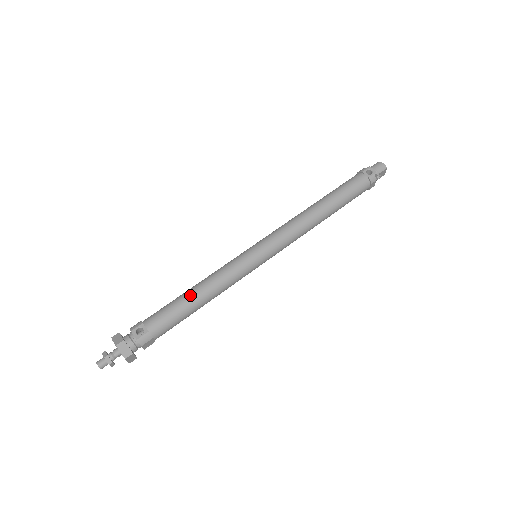
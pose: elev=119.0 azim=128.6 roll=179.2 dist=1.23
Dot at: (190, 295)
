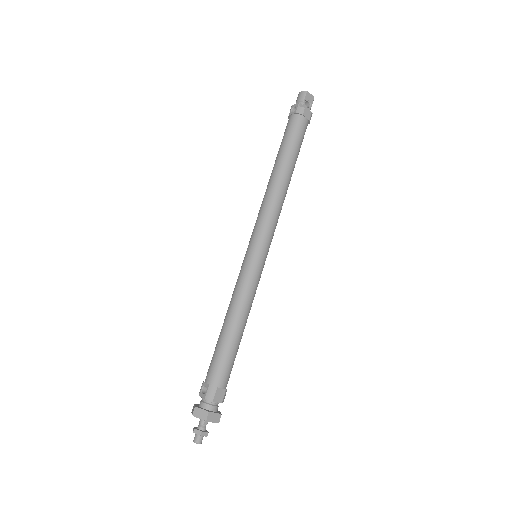
Dot at: (222, 330)
